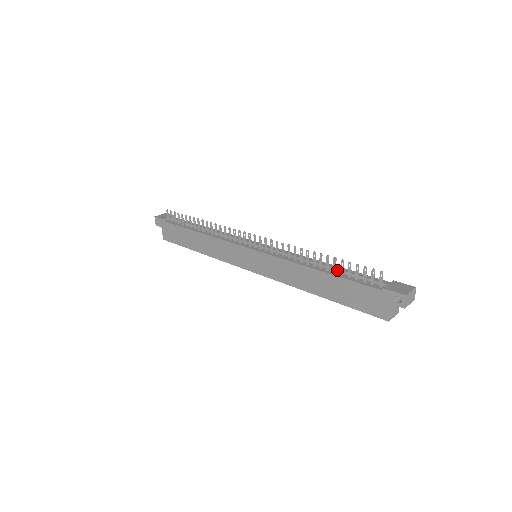
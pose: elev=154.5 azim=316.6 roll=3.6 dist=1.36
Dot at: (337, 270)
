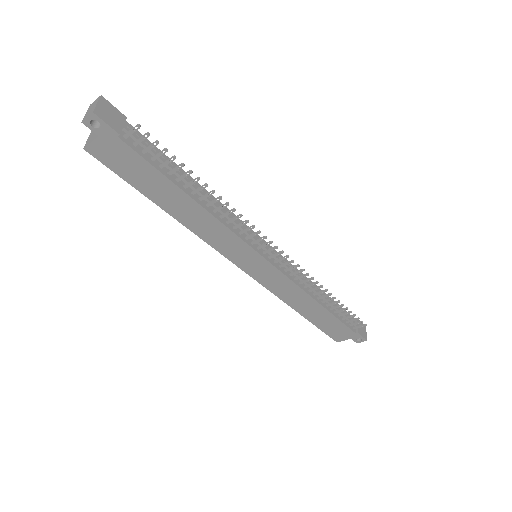
Dot at: (332, 306)
